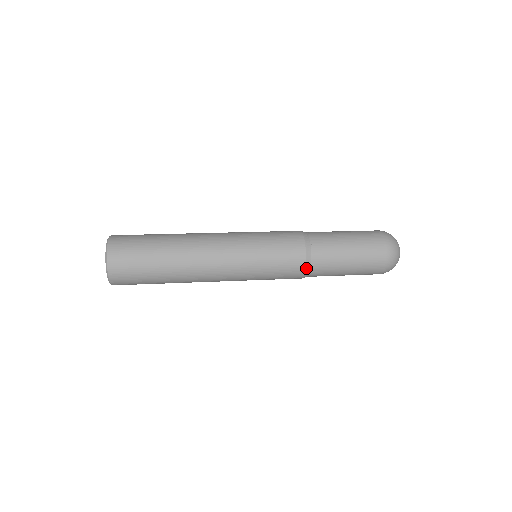
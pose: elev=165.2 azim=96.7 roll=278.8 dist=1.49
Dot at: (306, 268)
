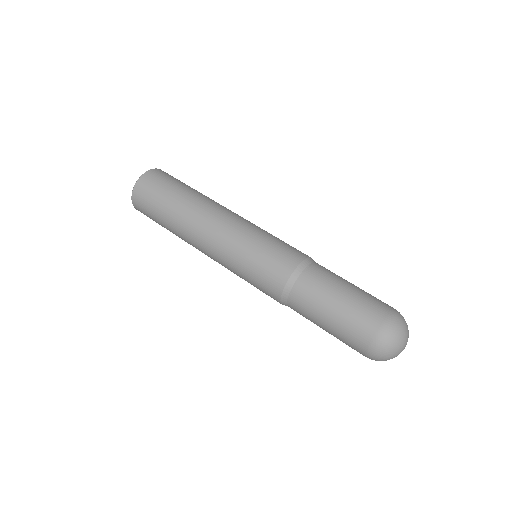
Dot at: (283, 294)
